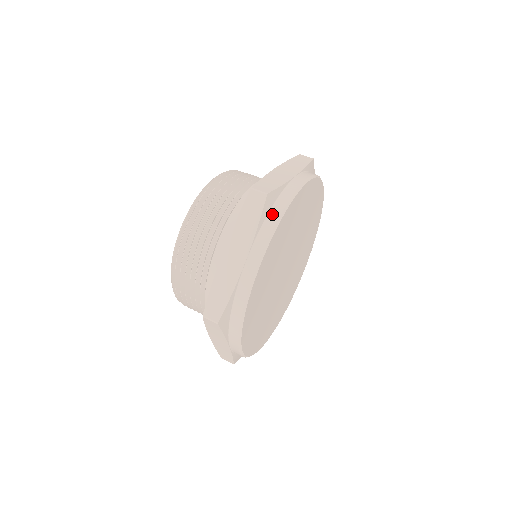
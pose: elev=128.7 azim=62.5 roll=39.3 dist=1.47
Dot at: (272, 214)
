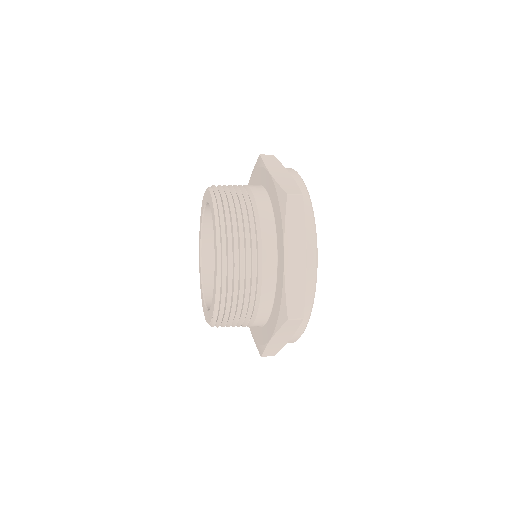
Dot at: occluded
